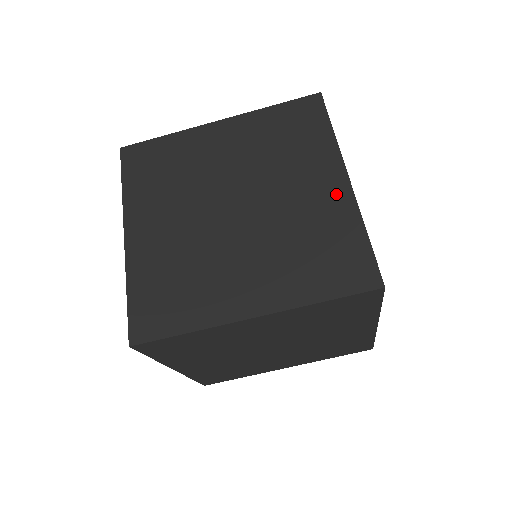
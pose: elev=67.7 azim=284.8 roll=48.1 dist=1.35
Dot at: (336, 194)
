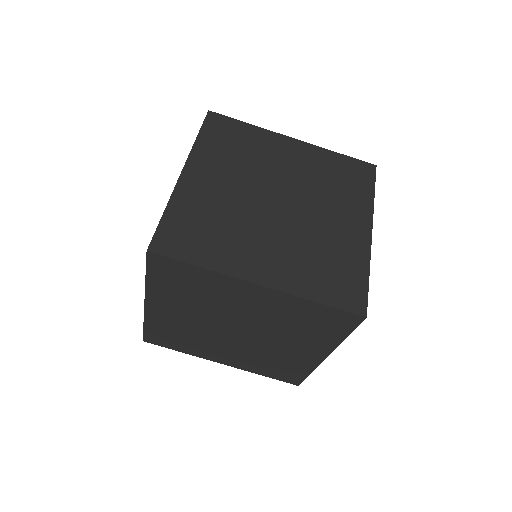
Dot at: (358, 236)
